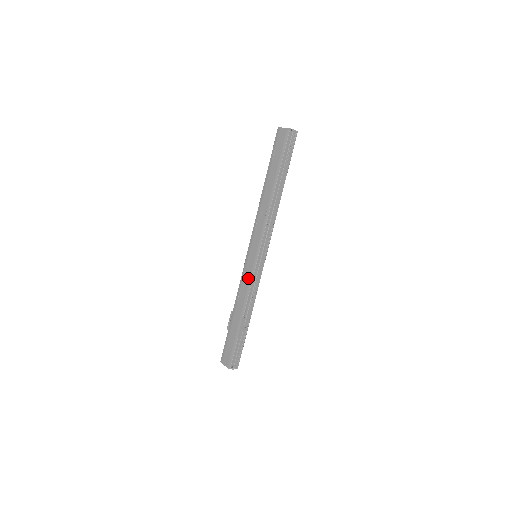
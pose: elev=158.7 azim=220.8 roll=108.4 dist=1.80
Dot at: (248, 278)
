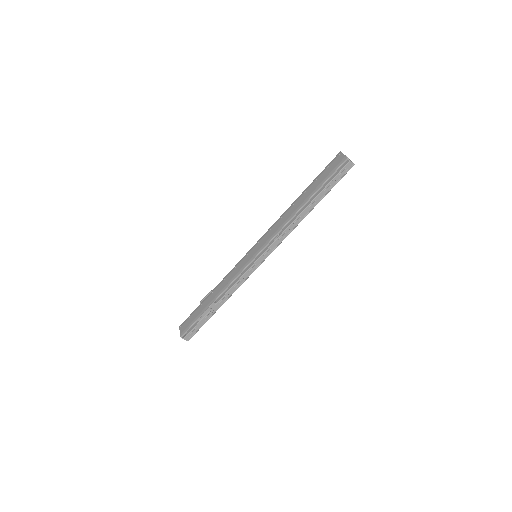
Dot at: (237, 271)
